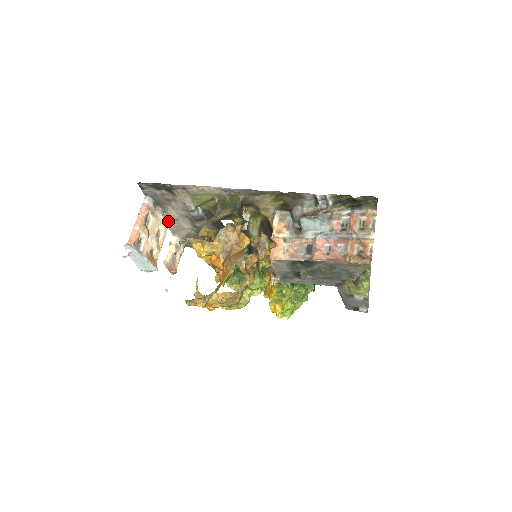
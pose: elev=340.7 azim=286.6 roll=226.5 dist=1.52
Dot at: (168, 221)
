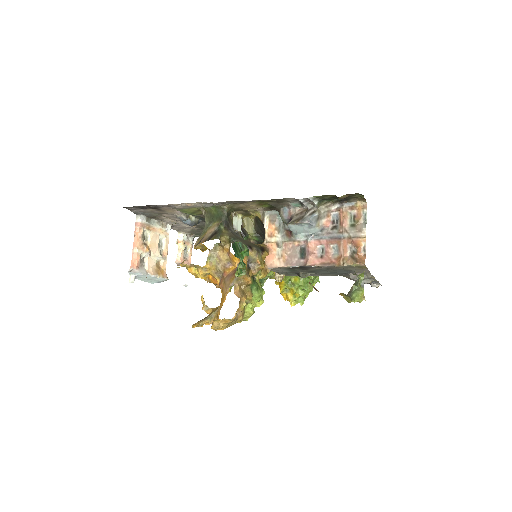
Dot at: (167, 227)
